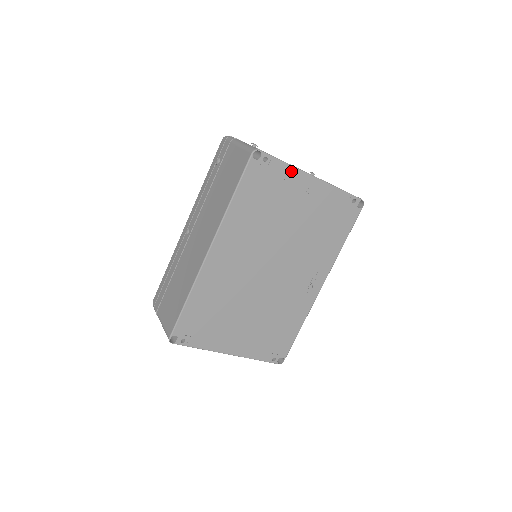
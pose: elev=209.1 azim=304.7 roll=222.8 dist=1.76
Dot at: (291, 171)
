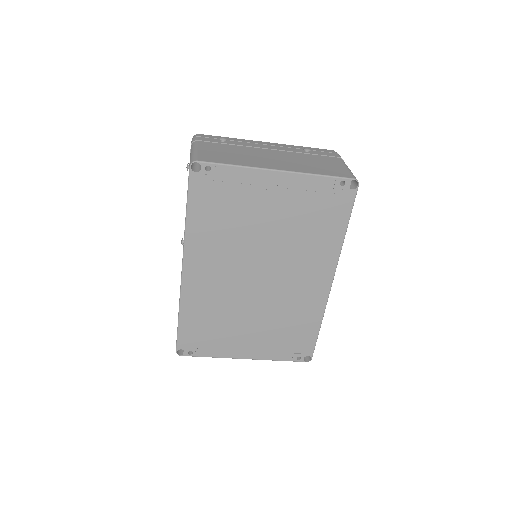
Dot at: (244, 172)
